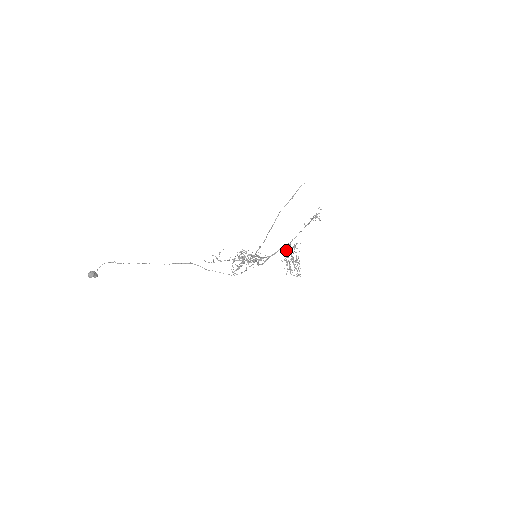
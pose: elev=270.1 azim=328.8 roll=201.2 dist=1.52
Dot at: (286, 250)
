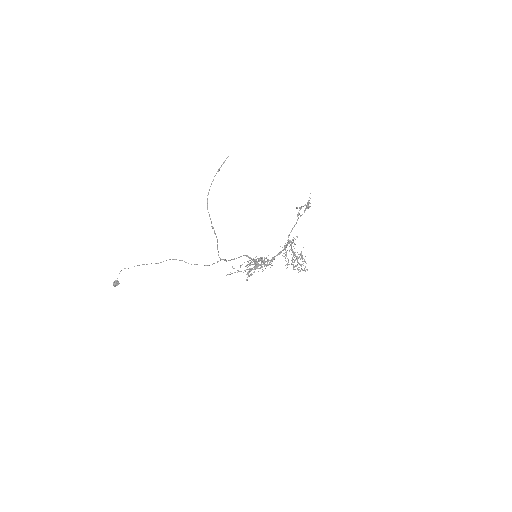
Dot at: (285, 246)
